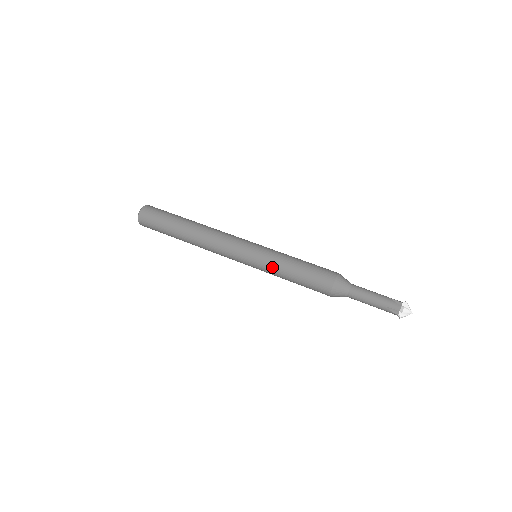
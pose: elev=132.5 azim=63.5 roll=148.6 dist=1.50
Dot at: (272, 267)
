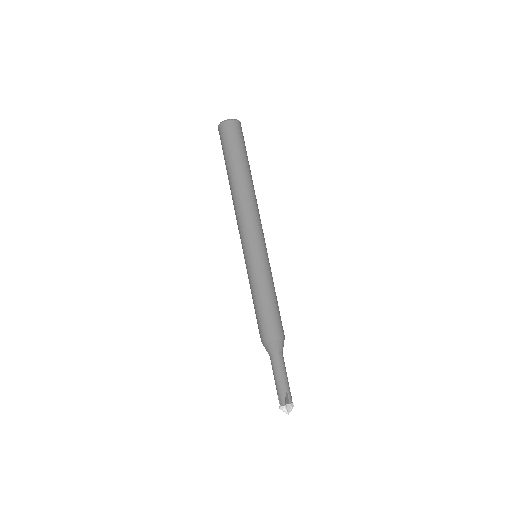
Dot at: (250, 280)
